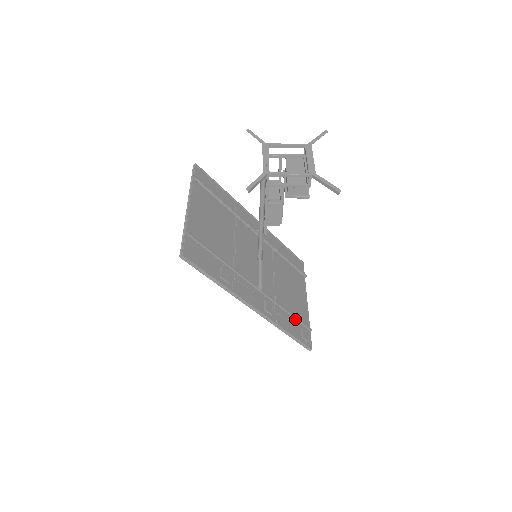
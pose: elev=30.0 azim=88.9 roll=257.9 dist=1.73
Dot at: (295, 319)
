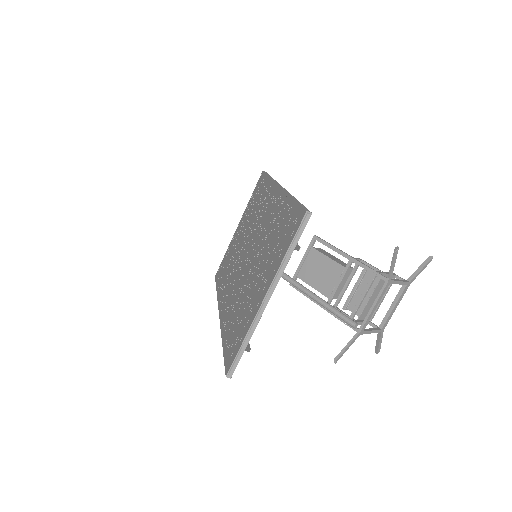
Dot at: occluded
